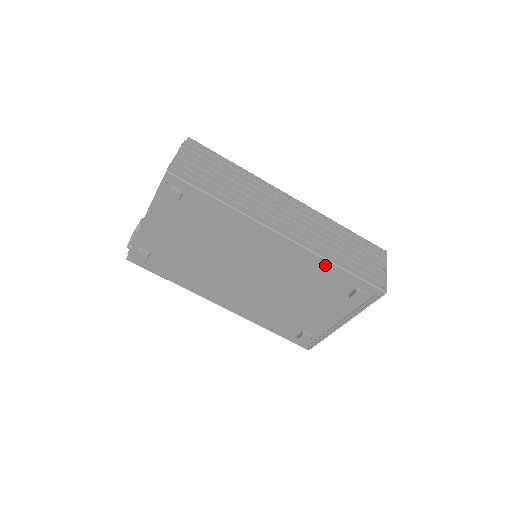
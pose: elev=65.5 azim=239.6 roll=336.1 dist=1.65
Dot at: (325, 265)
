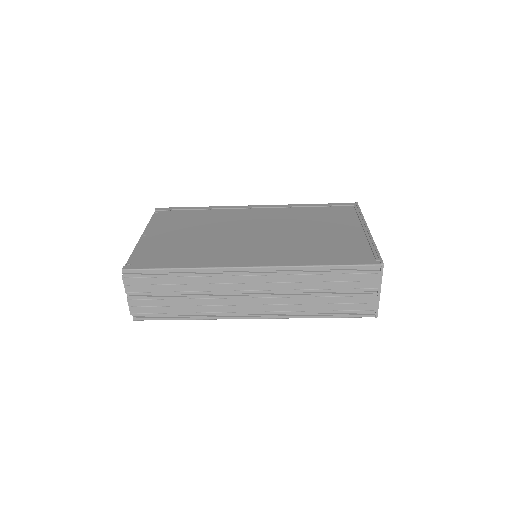
Dot at: occluded
